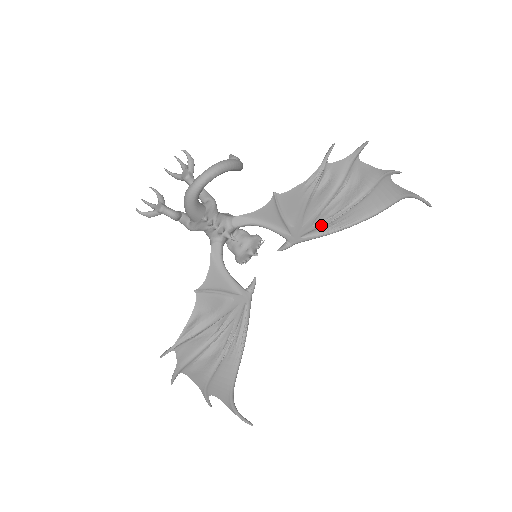
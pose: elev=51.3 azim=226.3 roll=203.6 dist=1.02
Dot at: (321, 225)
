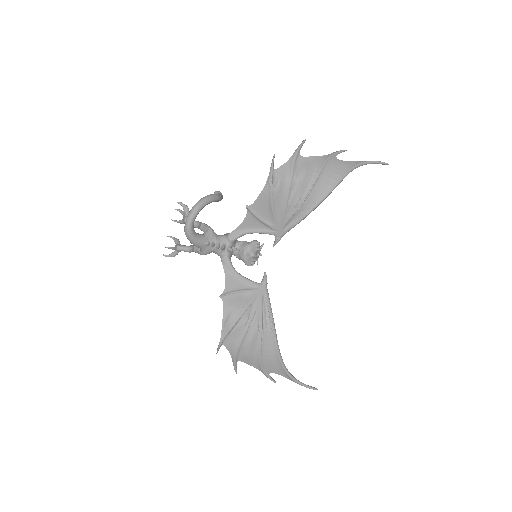
Dot at: (292, 215)
